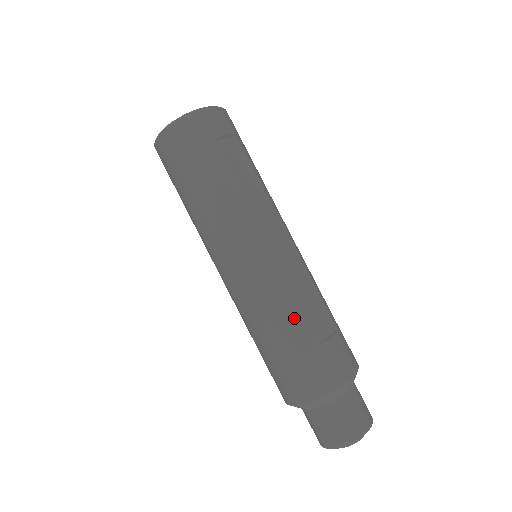
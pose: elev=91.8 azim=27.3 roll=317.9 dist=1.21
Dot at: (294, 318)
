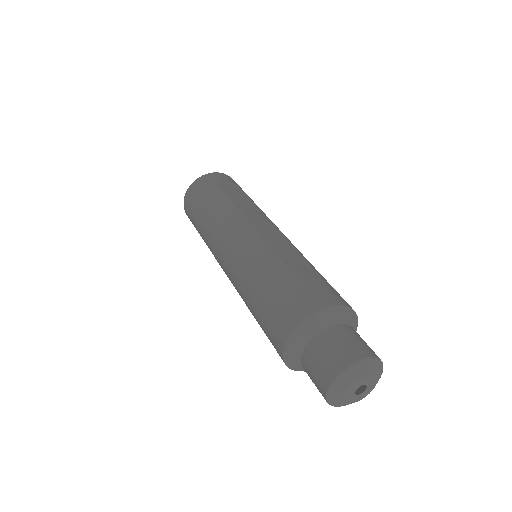
Dot at: (274, 265)
